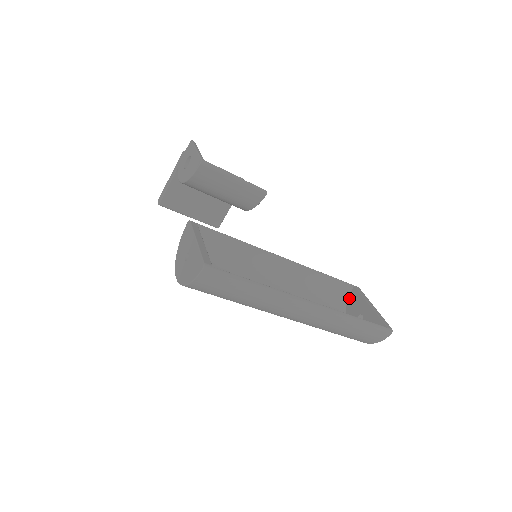
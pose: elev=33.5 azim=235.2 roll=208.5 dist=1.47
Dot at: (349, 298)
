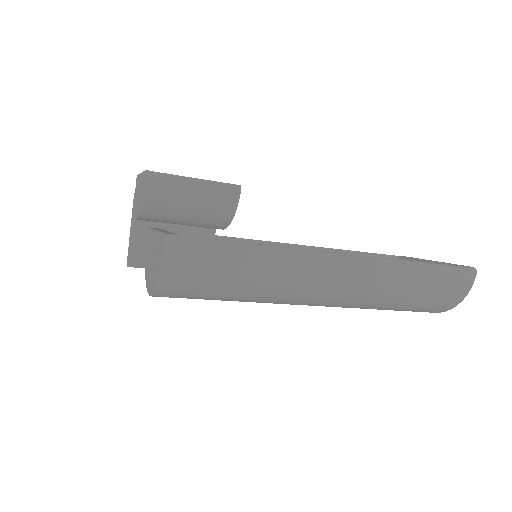
Dot at: occluded
